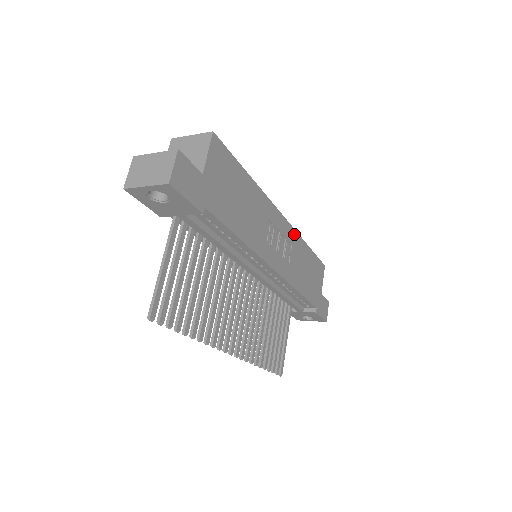
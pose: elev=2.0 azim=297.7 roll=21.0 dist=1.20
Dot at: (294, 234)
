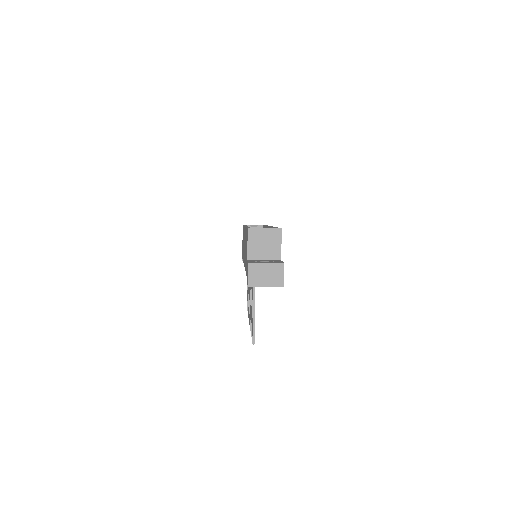
Dot at: occluded
